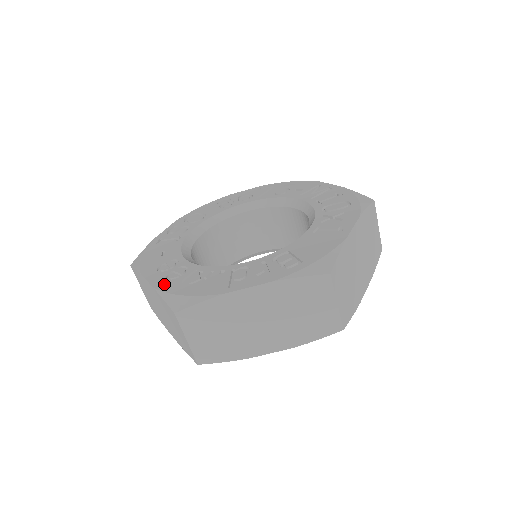
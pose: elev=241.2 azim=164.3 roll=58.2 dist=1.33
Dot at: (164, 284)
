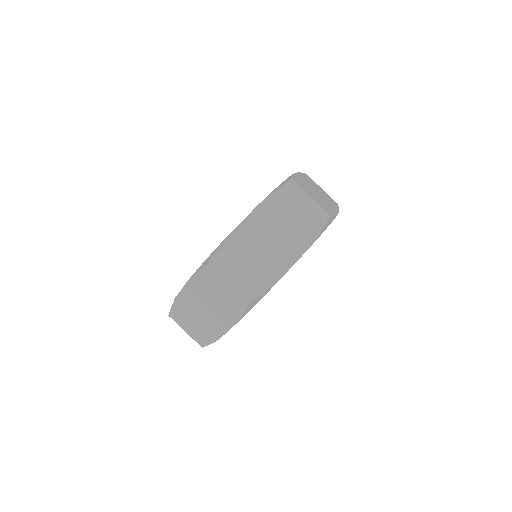
Dot at: occluded
